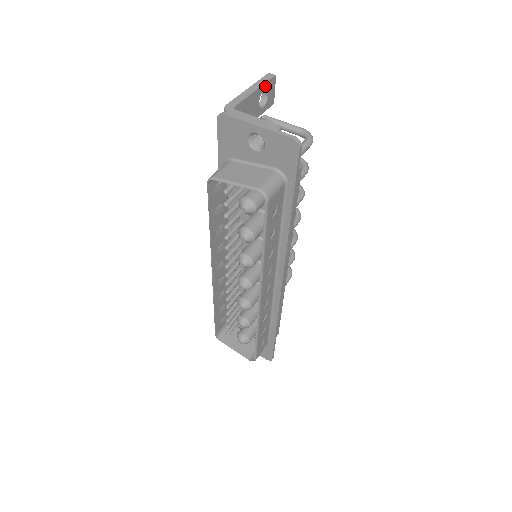
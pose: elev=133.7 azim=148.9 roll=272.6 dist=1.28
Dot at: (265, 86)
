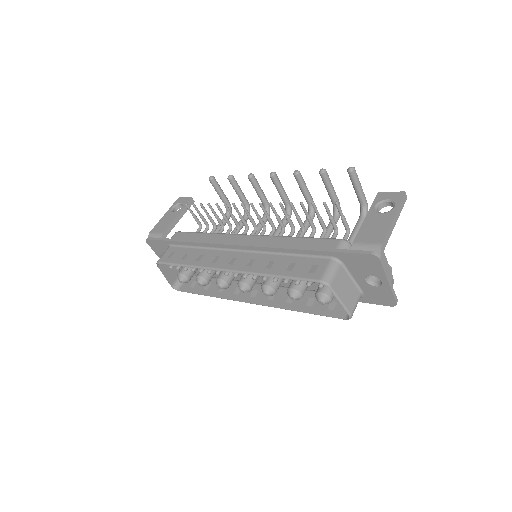
Dot at: occluded
